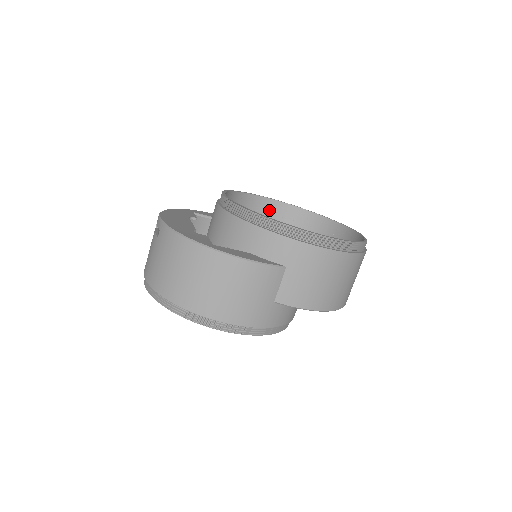
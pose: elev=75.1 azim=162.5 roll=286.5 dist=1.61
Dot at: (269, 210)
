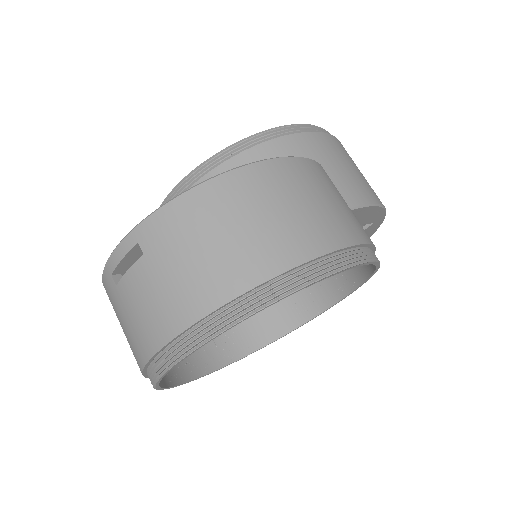
Dot at: occluded
